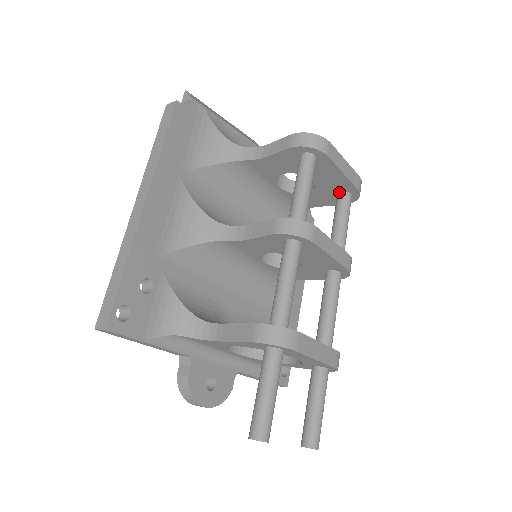
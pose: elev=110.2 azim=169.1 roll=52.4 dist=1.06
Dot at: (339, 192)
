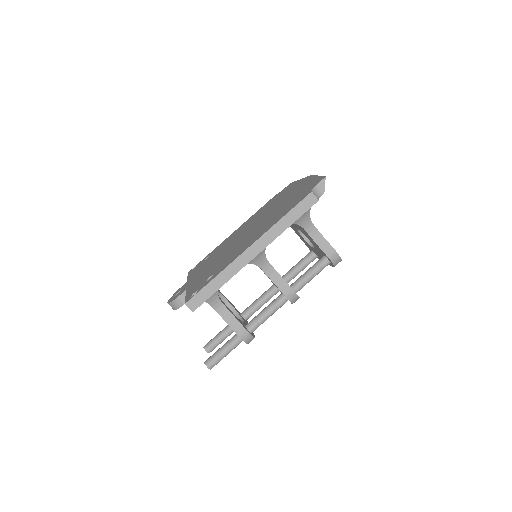
Dot at: (315, 253)
